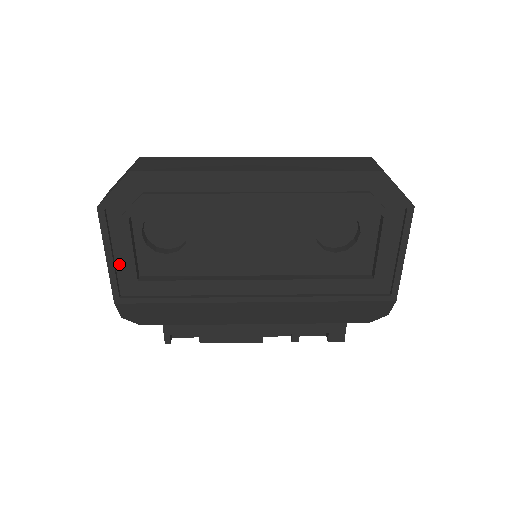
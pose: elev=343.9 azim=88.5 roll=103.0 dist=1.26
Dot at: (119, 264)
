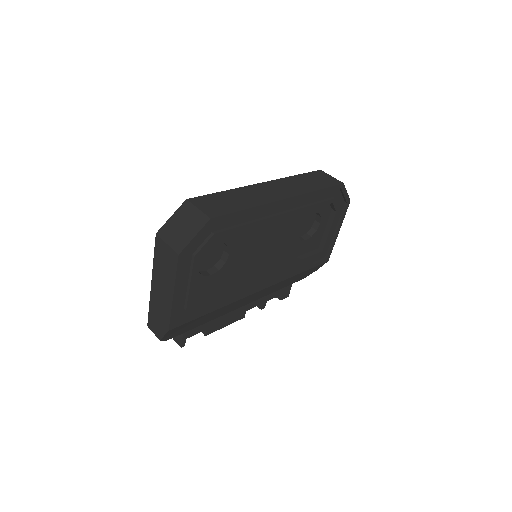
Dot at: (178, 296)
